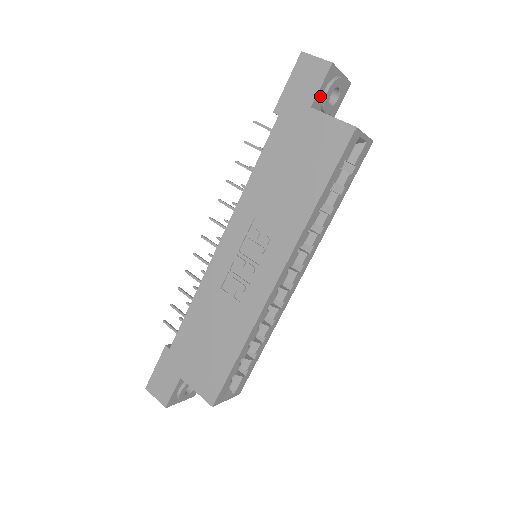
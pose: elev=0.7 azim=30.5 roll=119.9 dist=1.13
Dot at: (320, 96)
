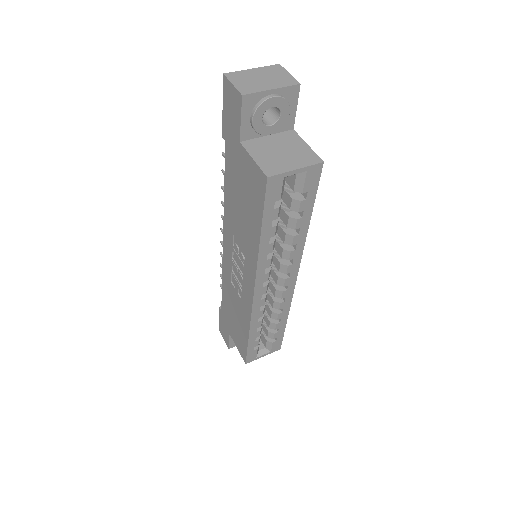
Dot at: (248, 126)
